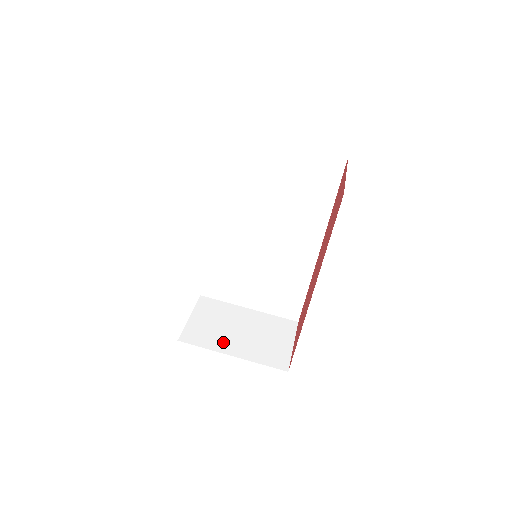
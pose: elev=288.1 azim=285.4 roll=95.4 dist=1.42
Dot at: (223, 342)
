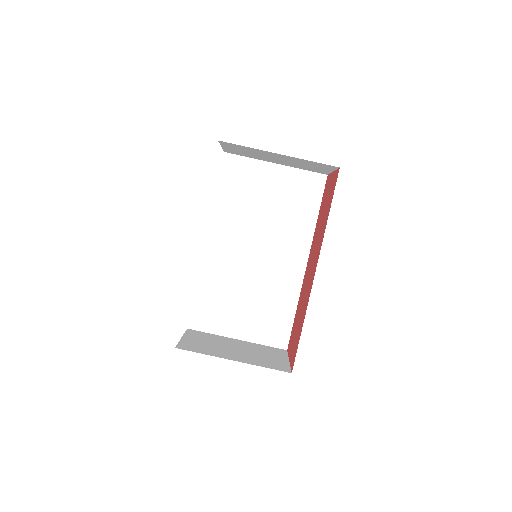
Dot at: (221, 353)
